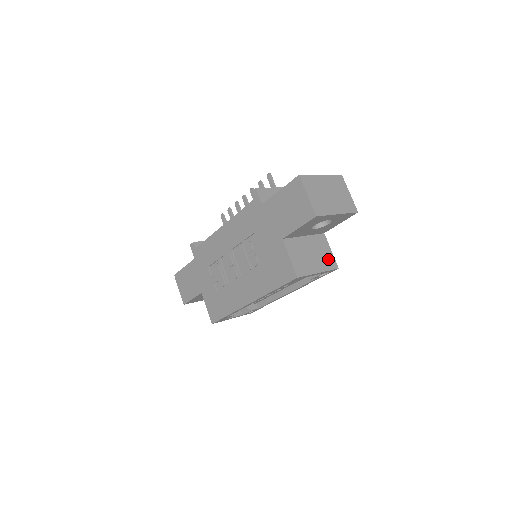
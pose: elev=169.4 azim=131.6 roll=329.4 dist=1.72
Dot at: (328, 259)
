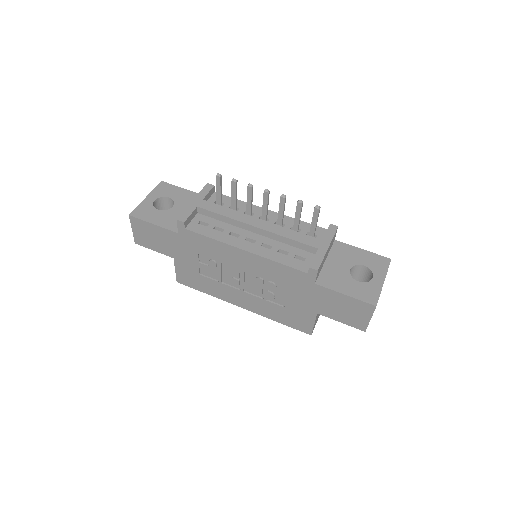
Dot at: occluded
